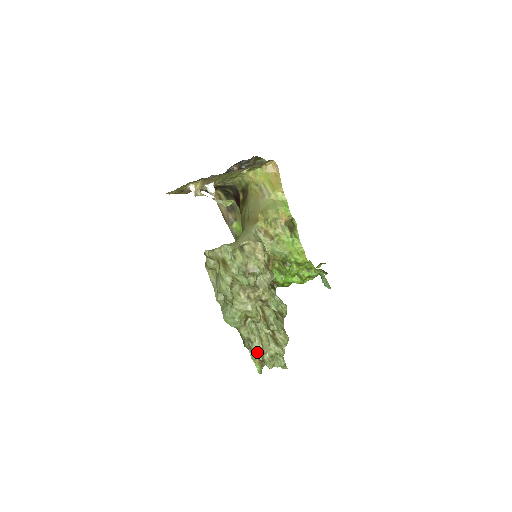
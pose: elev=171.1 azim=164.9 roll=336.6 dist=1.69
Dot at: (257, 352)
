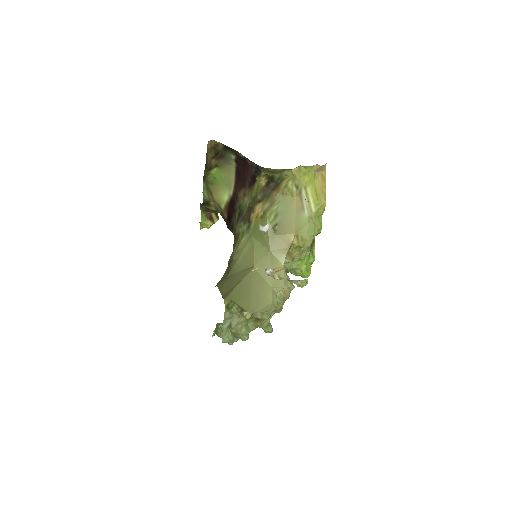
Dot at: occluded
